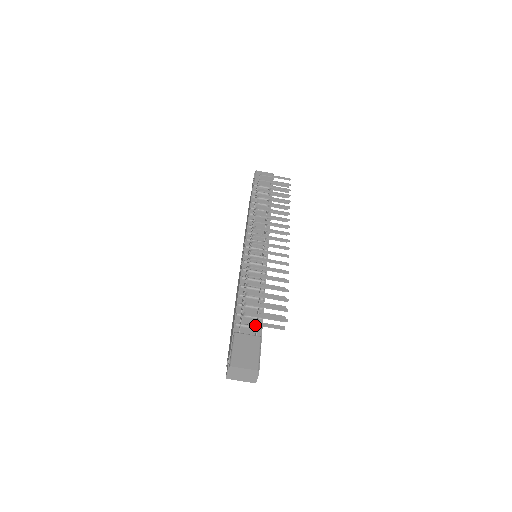
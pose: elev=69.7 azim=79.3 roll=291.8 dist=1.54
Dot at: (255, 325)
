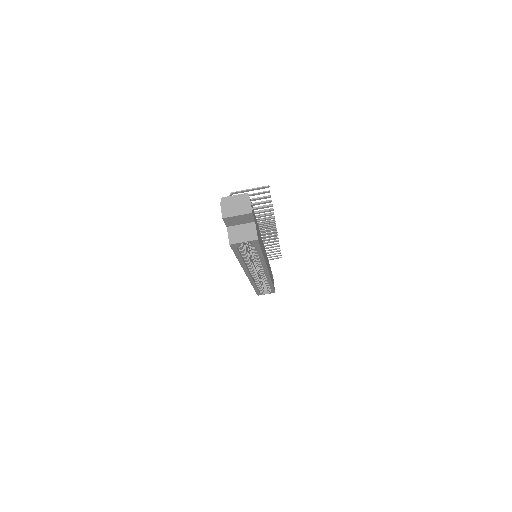
Dot at: occluded
